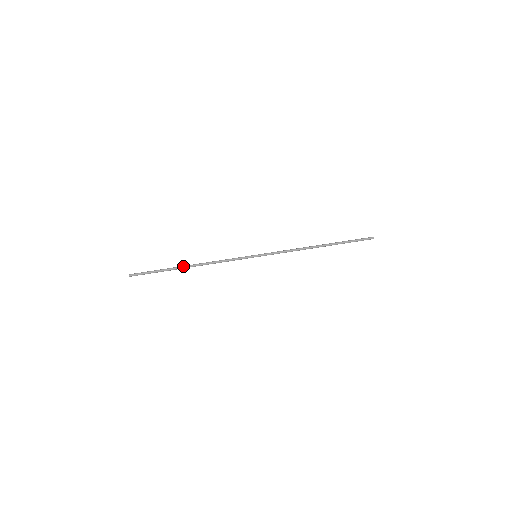
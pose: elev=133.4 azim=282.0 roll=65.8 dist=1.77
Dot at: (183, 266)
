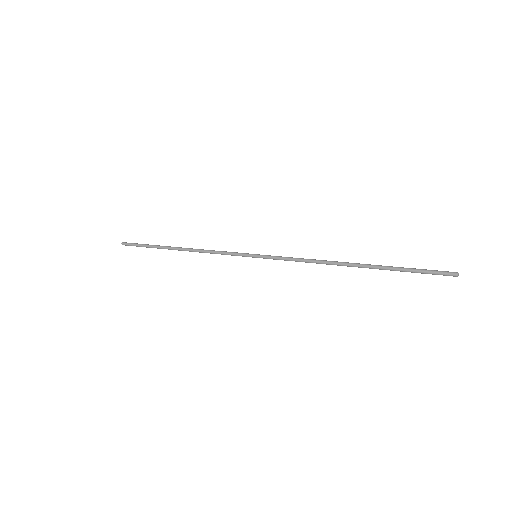
Dot at: (171, 247)
